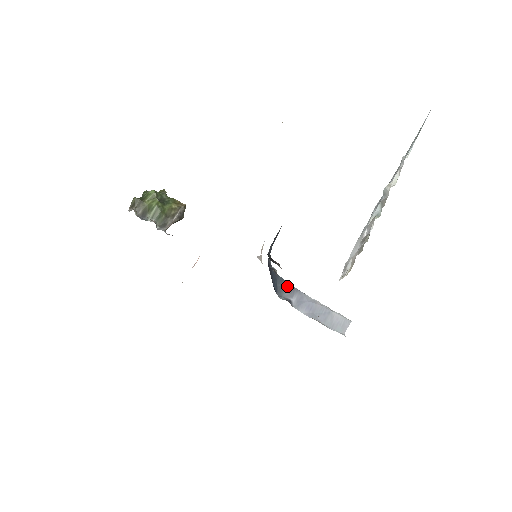
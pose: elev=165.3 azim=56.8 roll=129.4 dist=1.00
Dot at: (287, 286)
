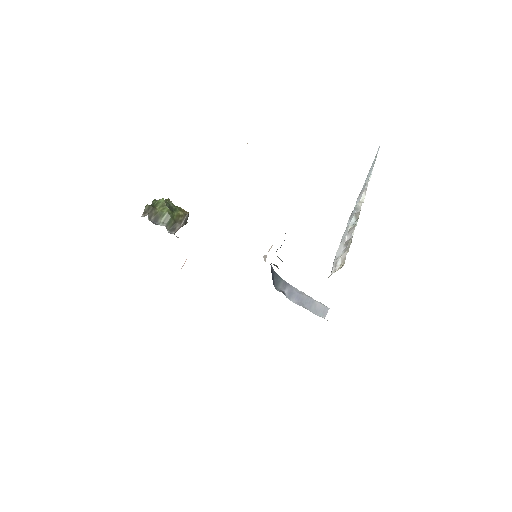
Dot at: (281, 280)
